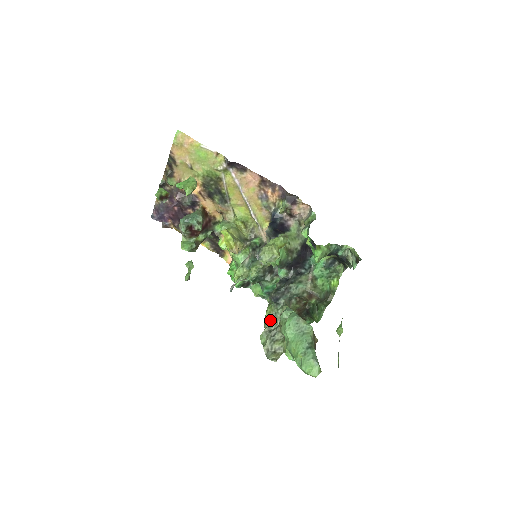
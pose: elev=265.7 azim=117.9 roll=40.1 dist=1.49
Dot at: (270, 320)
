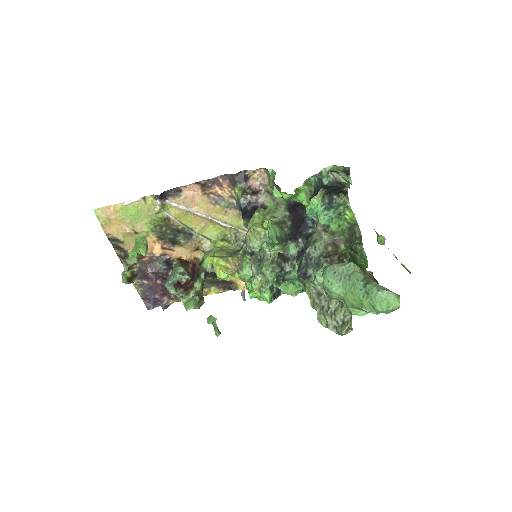
Dot at: (314, 298)
